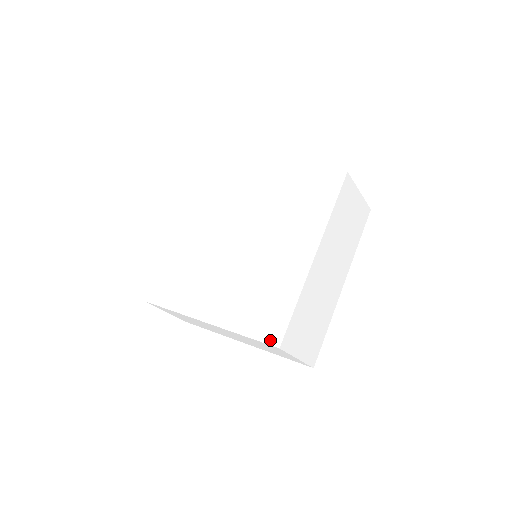
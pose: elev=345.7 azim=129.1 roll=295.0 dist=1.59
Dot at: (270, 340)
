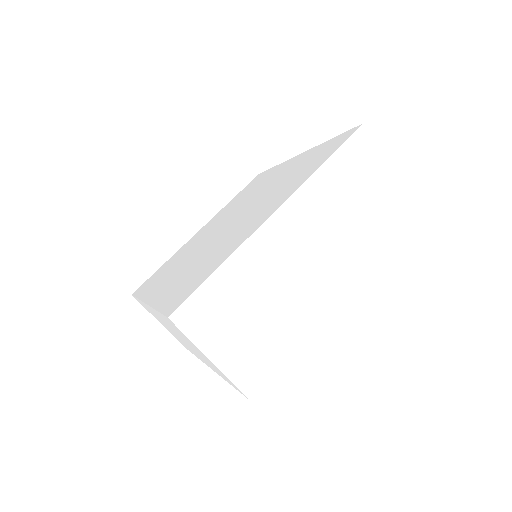
Dot at: (169, 310)
